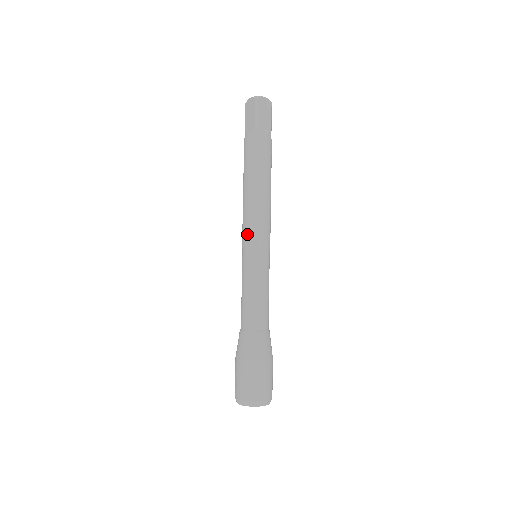
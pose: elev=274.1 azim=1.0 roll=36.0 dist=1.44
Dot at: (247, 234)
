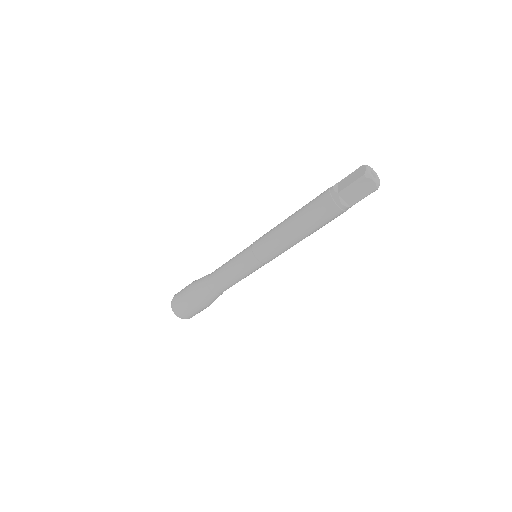
Dot at: (259, 242)
